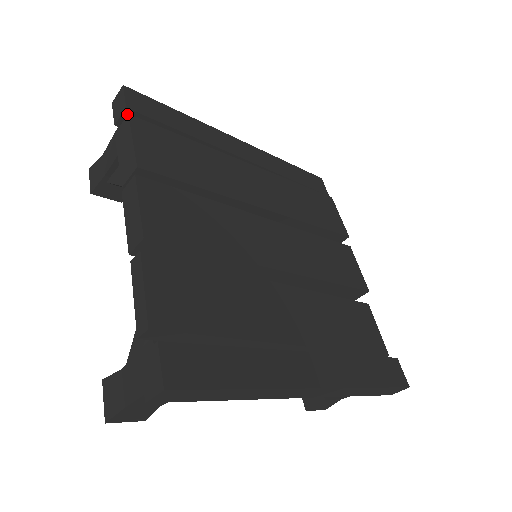
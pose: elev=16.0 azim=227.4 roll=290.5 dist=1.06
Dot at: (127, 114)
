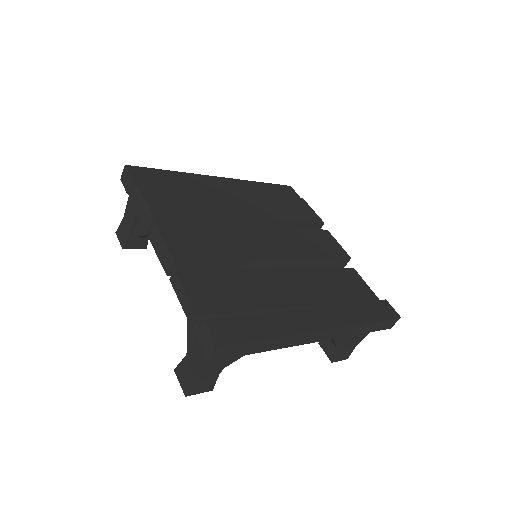
Dot at: (134, 184)
